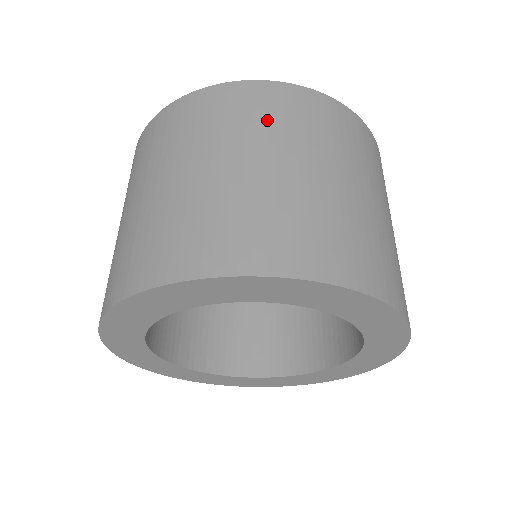
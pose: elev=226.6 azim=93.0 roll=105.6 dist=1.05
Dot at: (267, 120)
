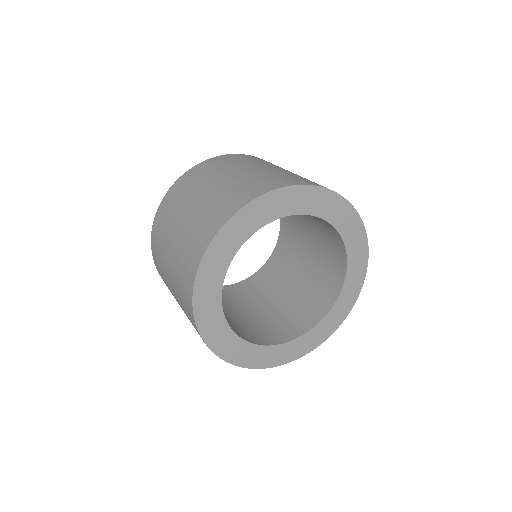
Dot at: occluded
